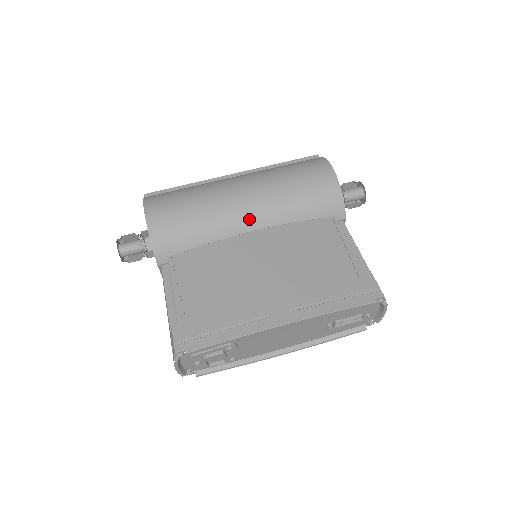
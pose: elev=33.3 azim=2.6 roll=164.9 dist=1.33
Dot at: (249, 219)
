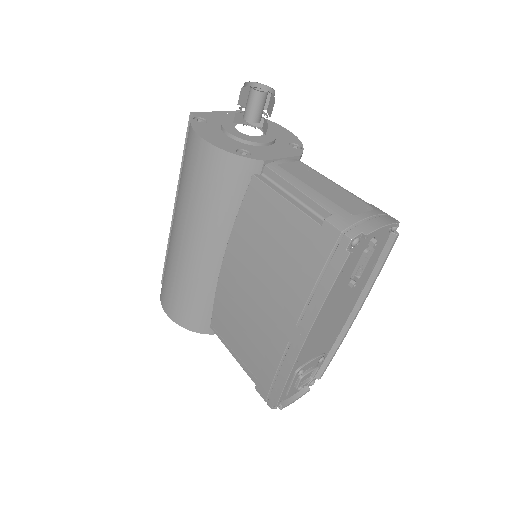
Dot at: (209, 255)
